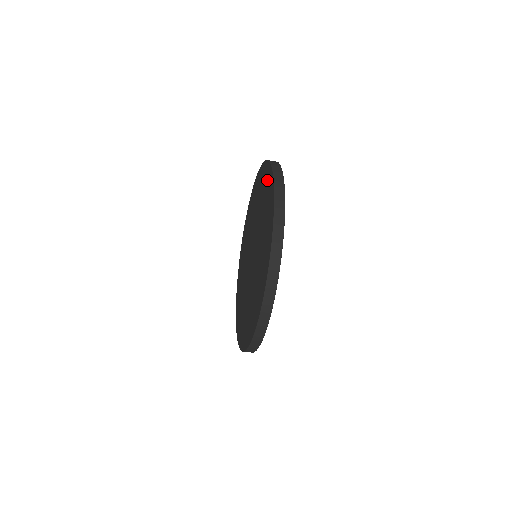
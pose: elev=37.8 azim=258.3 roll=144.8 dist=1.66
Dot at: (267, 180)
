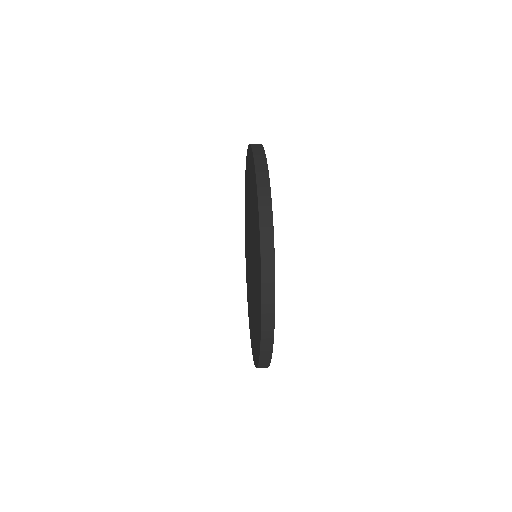
Dot at: occluded
